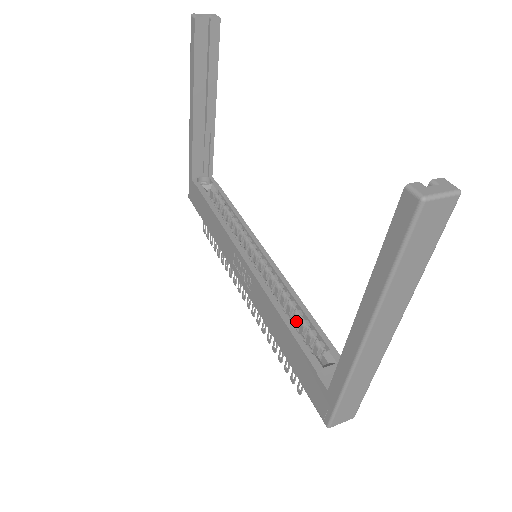
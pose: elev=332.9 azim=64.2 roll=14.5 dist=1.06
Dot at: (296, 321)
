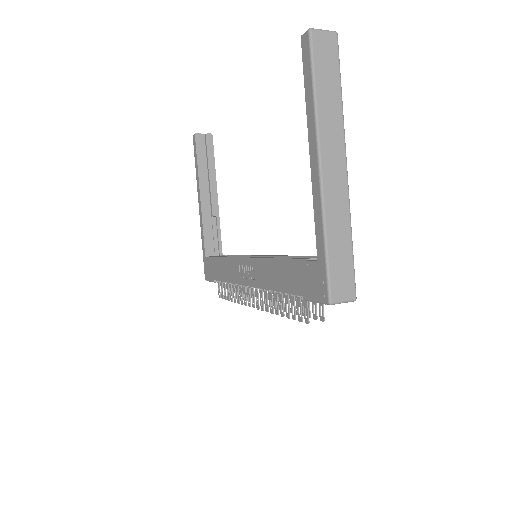
Dot at: occluded
